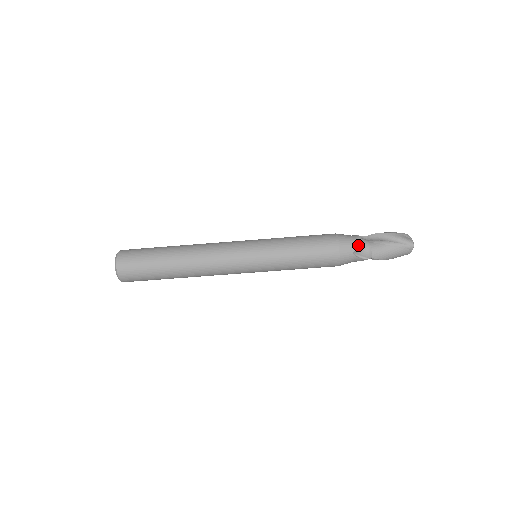
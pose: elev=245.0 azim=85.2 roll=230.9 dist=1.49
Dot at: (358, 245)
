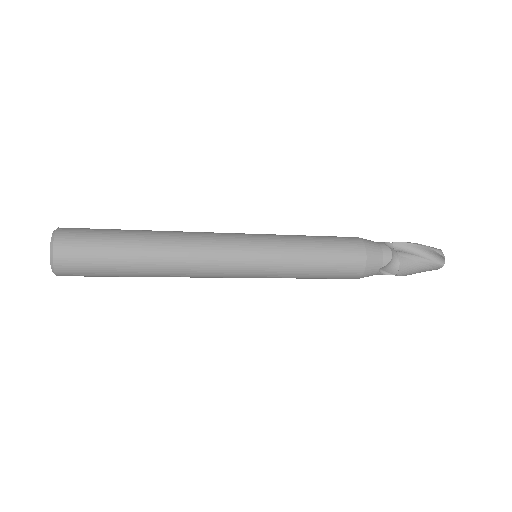
Dot at: (387, 261)
